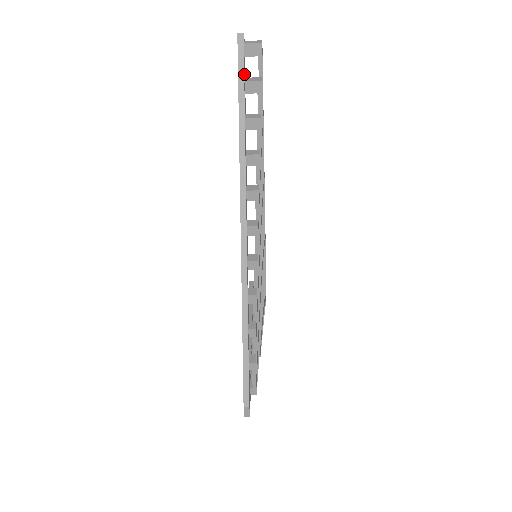
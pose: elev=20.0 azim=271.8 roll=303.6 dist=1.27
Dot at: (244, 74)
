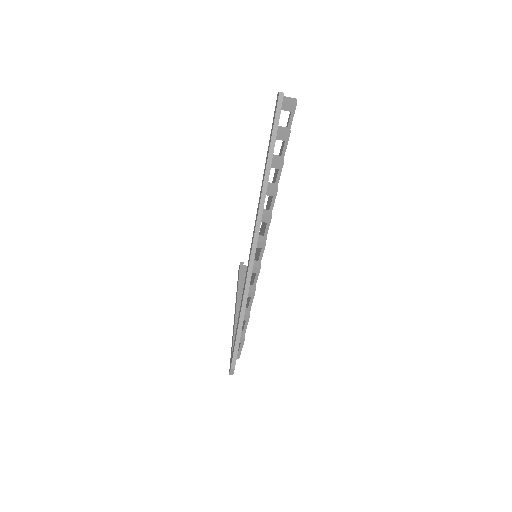
Dot at: (278, 124)
